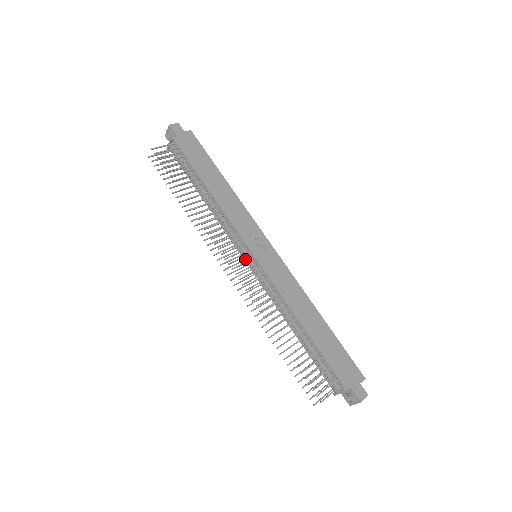
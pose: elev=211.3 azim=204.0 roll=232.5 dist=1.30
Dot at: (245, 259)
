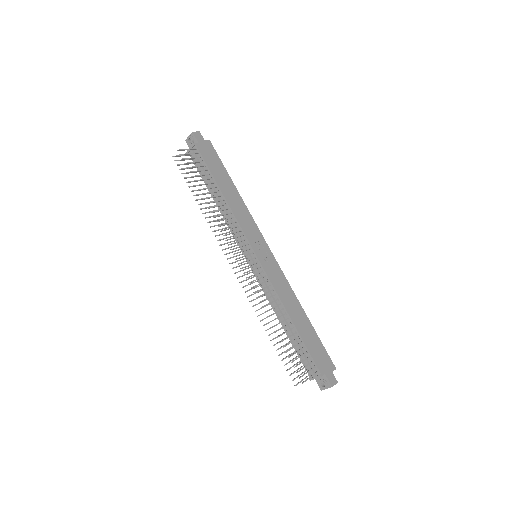
Dot at: (246, 257)
